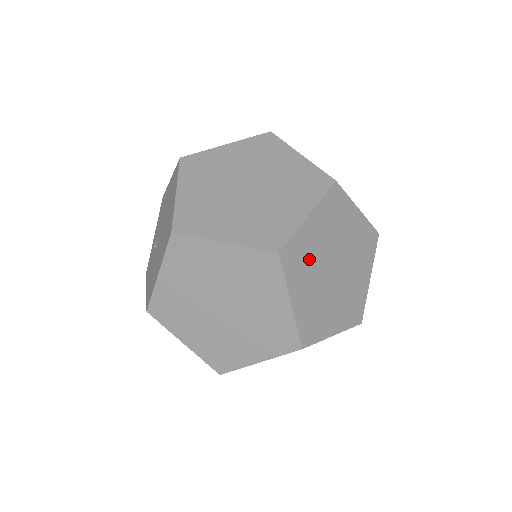
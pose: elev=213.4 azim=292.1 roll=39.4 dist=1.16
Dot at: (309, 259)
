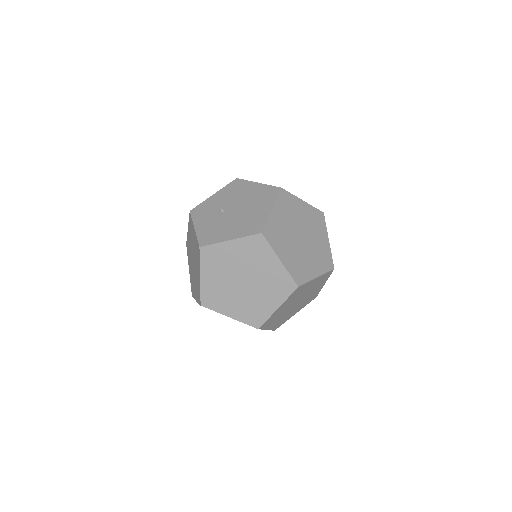
Dot at: (298, 295)
